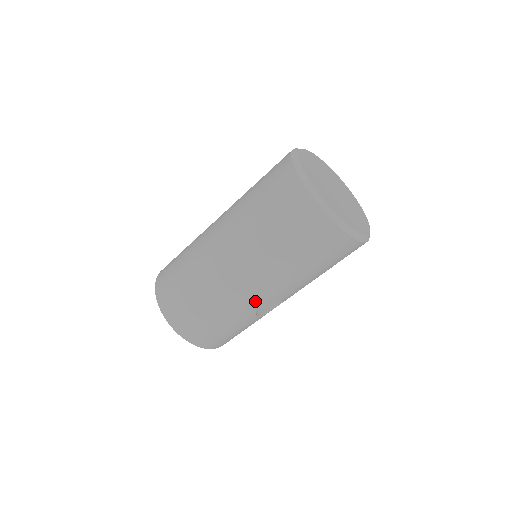
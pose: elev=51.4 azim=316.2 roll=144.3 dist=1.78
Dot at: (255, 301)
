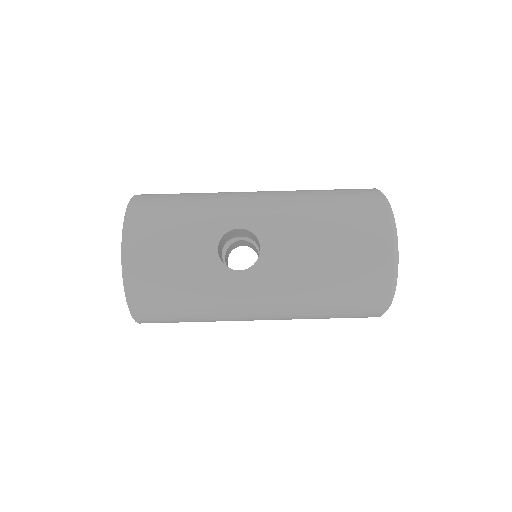
Dot at: (243, 217)
